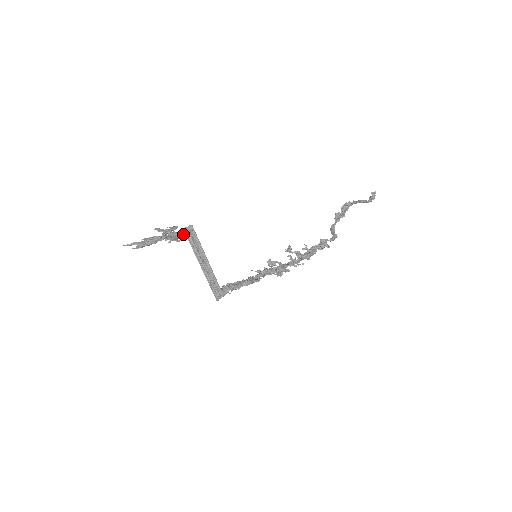
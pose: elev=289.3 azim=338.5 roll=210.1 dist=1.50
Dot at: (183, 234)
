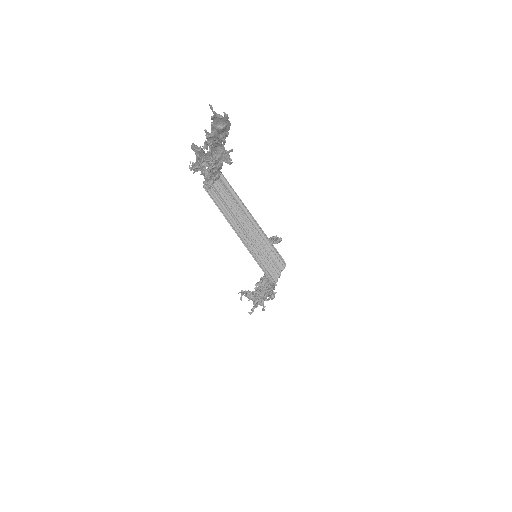
Dot at: occluded
